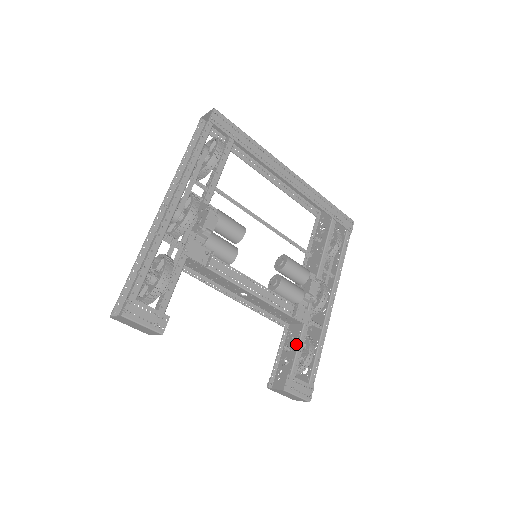
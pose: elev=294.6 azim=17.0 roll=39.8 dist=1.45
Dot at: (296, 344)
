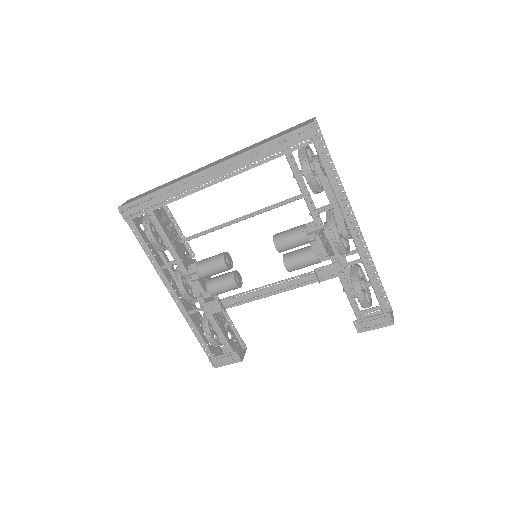
Dot at: occluded
